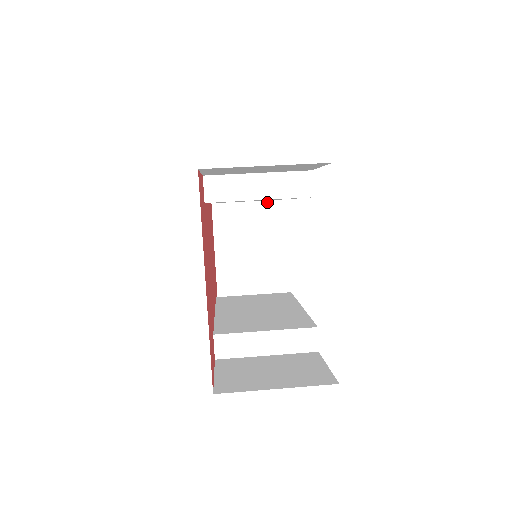
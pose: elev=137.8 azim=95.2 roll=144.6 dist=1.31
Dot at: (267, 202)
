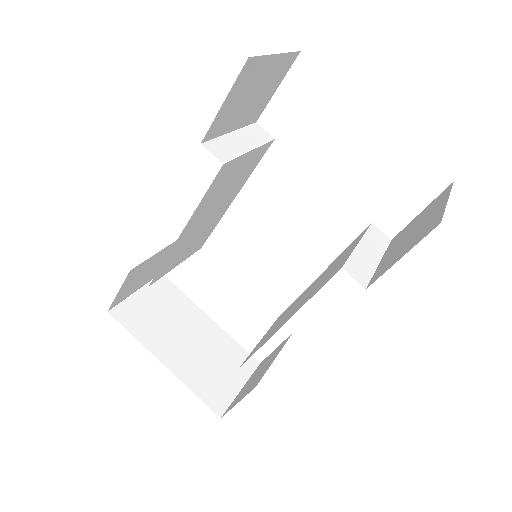
Dot at: (168, 294)
